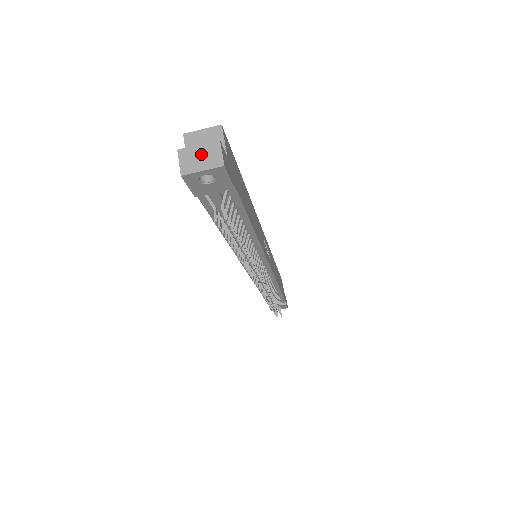
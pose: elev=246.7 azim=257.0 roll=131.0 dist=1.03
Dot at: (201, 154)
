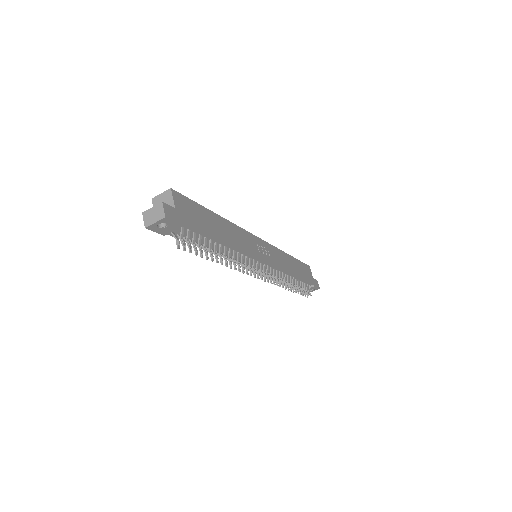
Dot at: (154, 213)
